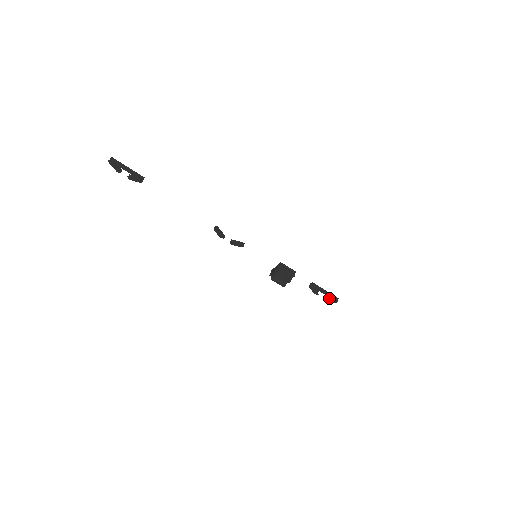
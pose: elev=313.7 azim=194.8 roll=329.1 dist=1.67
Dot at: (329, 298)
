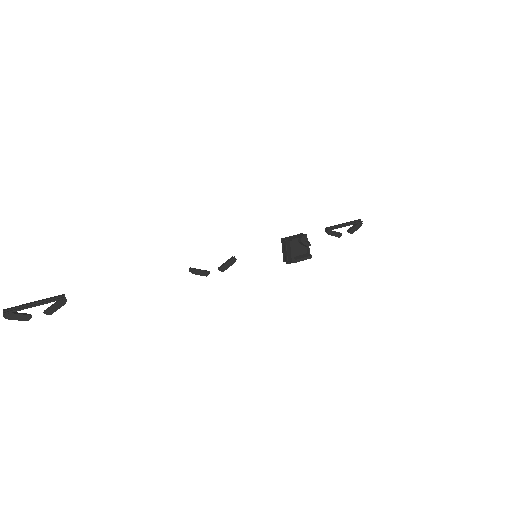
Dot at: (353, 227)
